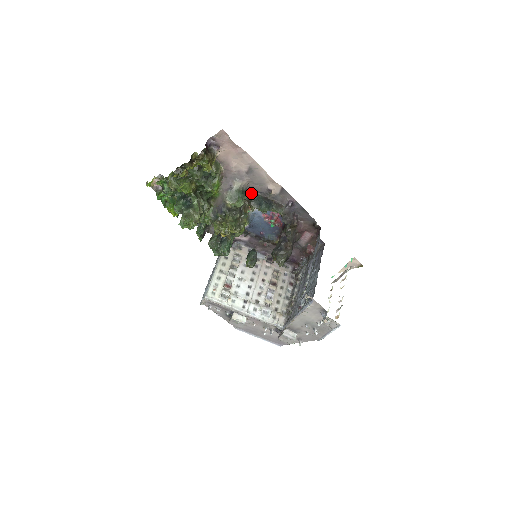
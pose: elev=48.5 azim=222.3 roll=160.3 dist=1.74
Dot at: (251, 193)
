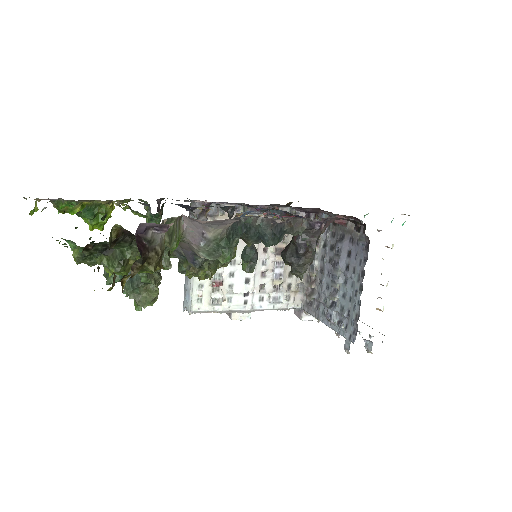
Dot at: (242, 224)
